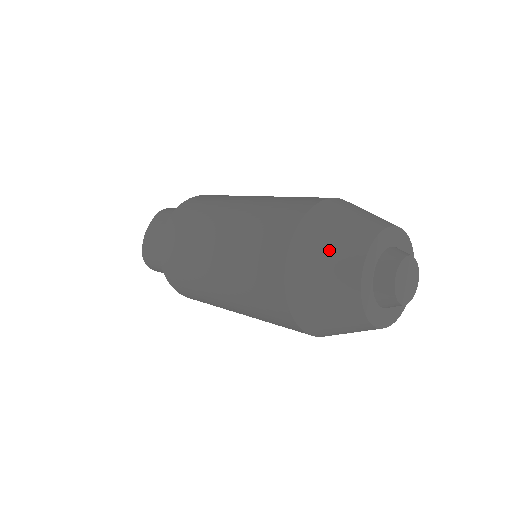
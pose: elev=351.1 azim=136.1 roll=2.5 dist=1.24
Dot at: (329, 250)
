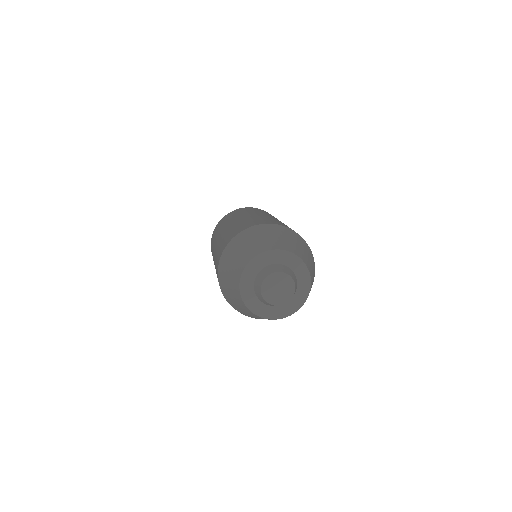
Dot at: (230, 269)
